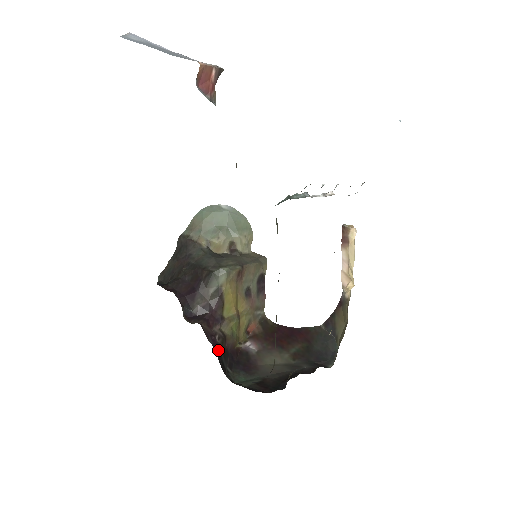
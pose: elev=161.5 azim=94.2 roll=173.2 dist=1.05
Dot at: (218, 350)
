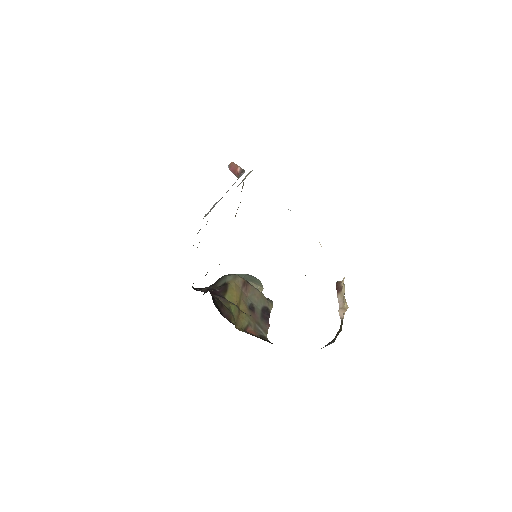
Dot at: (213, 298)
